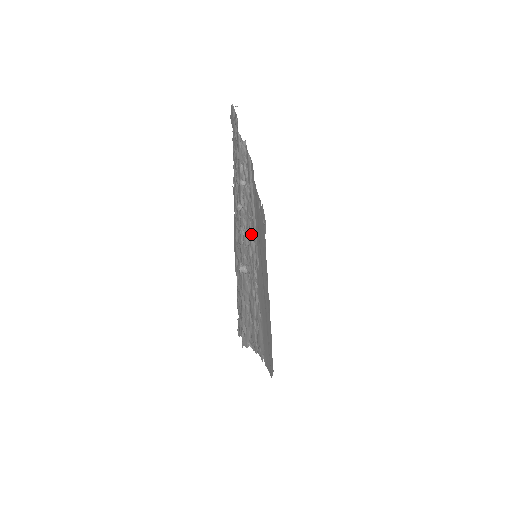
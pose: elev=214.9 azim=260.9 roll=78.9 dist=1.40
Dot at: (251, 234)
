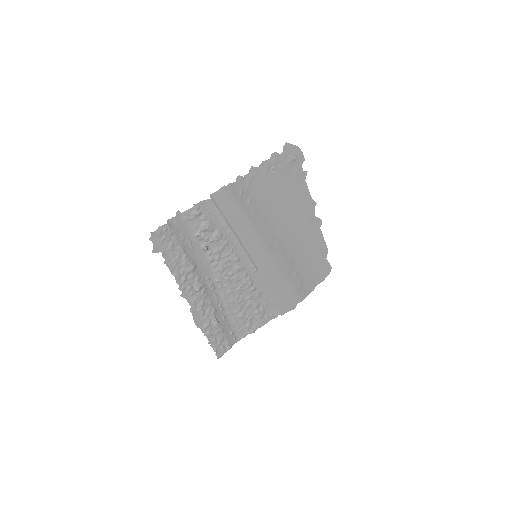
Dot at: (233, 265)
